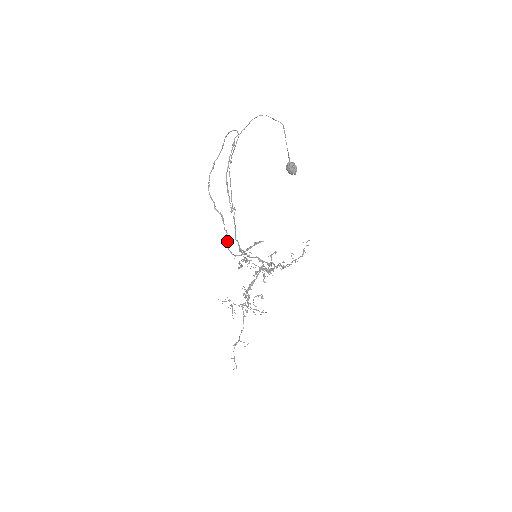
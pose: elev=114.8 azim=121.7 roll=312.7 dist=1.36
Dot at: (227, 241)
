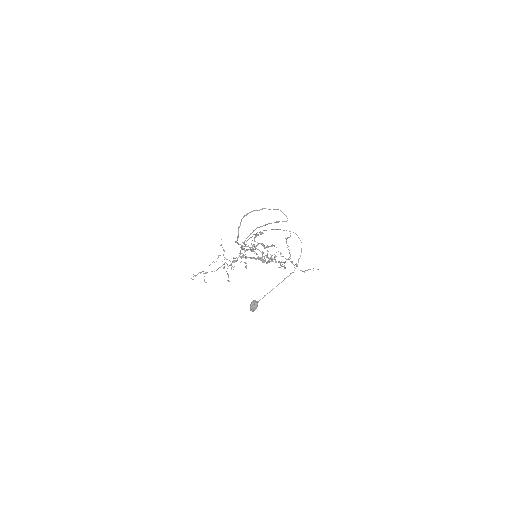
Dot at: occluded
